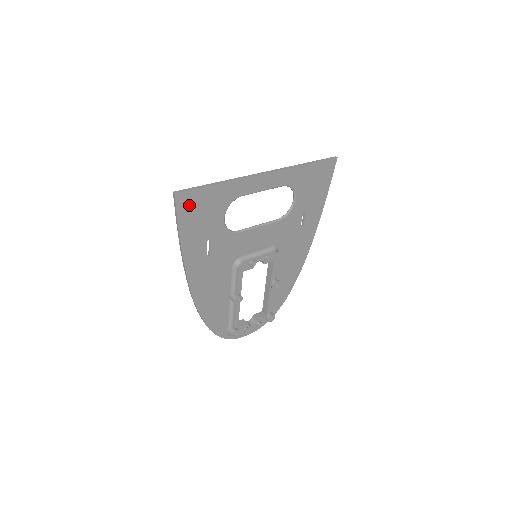
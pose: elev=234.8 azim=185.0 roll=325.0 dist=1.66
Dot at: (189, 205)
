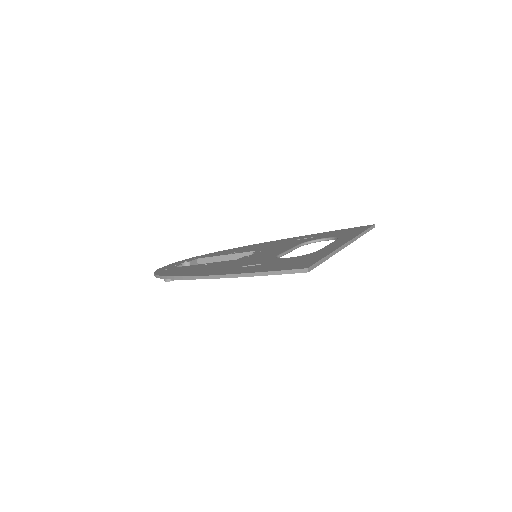
Dot at: occluded
